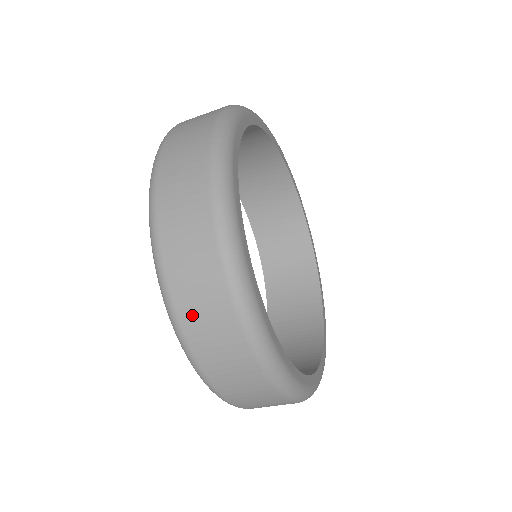
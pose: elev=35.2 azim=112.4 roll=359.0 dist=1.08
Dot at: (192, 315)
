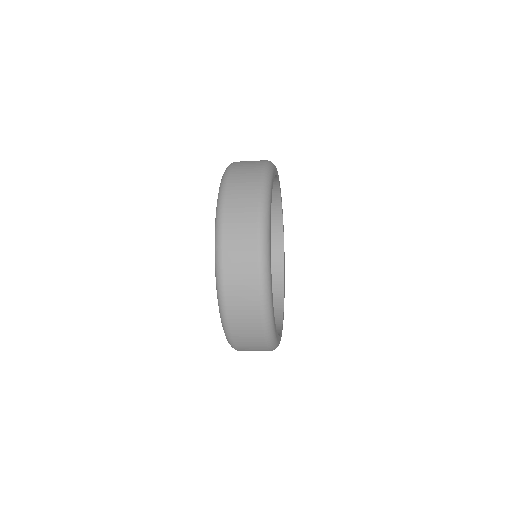
Dot at: (242, 342)
